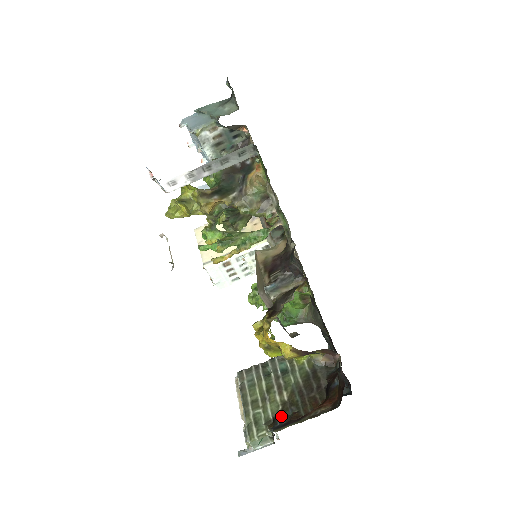
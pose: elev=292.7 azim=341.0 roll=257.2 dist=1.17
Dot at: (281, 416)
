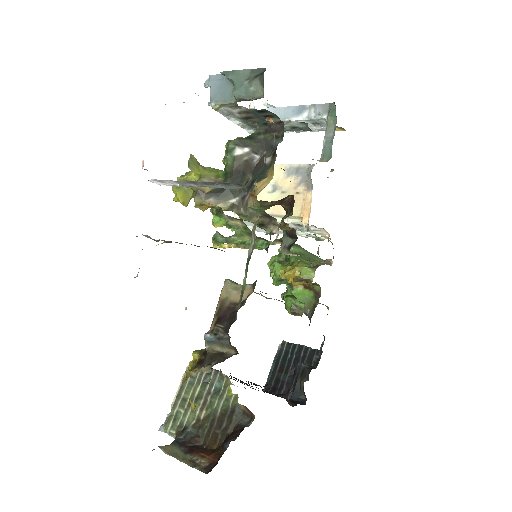
Dot at: (190, 430)
